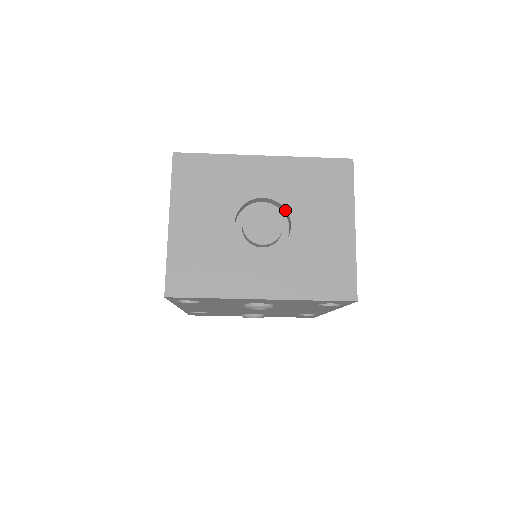
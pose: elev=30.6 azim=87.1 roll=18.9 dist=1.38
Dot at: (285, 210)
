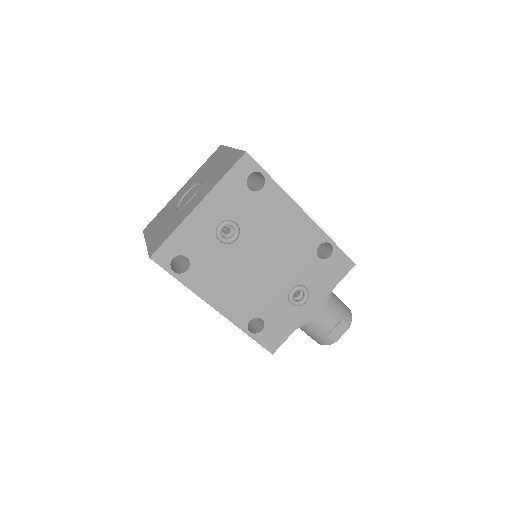
Dot at: (198, 183)
